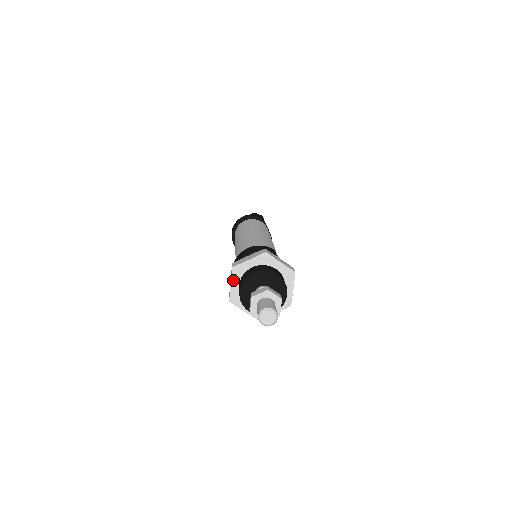
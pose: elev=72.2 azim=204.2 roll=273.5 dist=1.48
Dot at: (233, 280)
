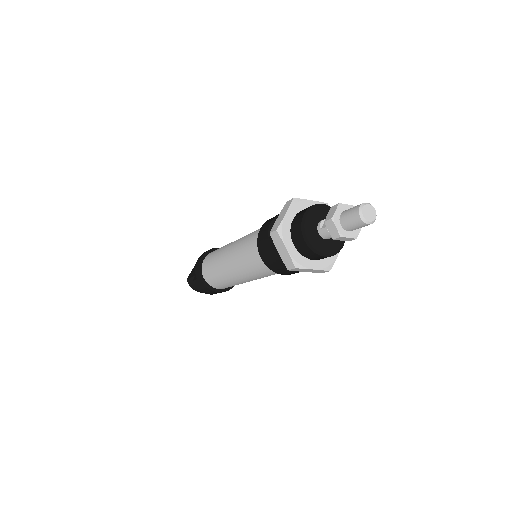
Dot at: (286, 243)
